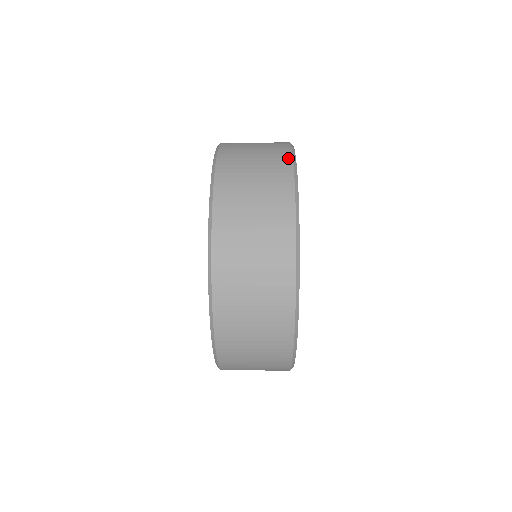
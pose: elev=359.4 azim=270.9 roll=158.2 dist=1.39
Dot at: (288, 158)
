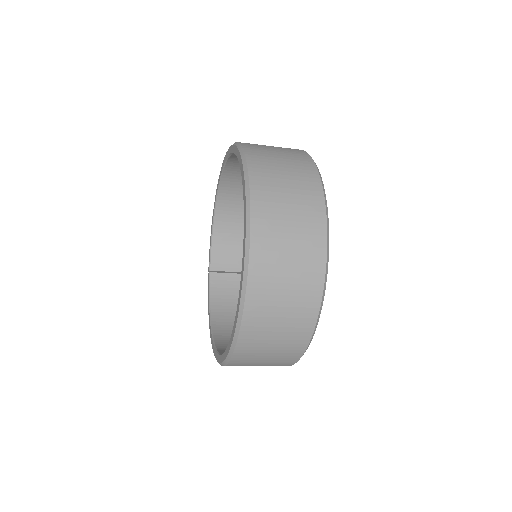
Dot at: occluded
